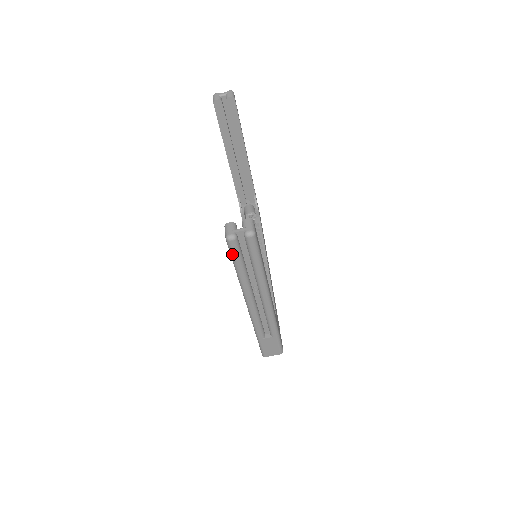
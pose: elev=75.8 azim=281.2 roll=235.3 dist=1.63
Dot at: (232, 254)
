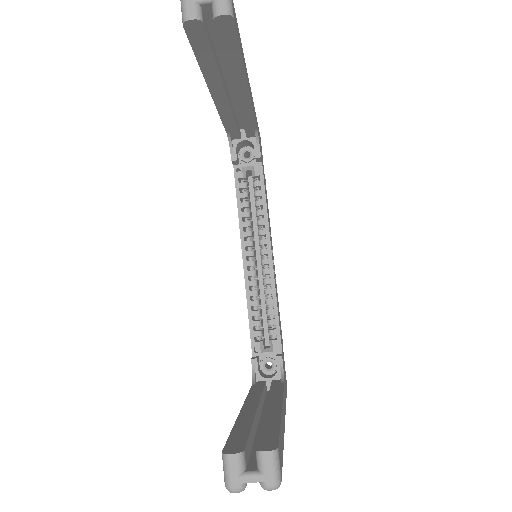
Dot at: occluded
